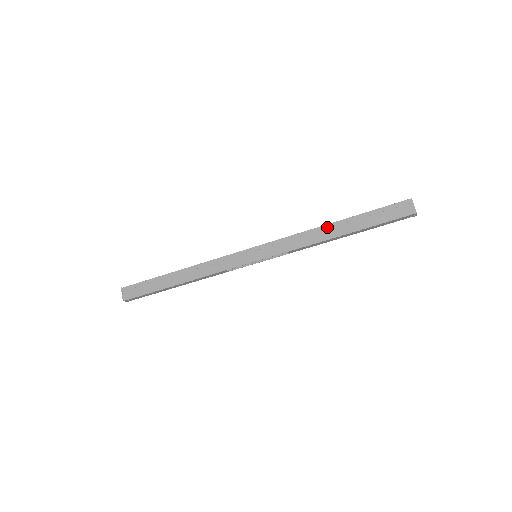
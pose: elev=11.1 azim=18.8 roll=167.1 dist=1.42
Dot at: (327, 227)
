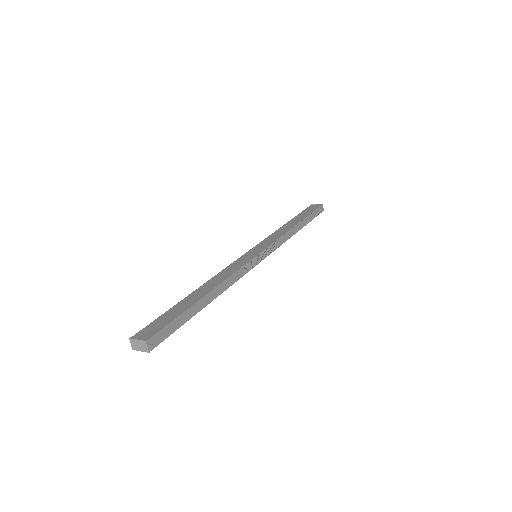
Dot at: (285, 225)
